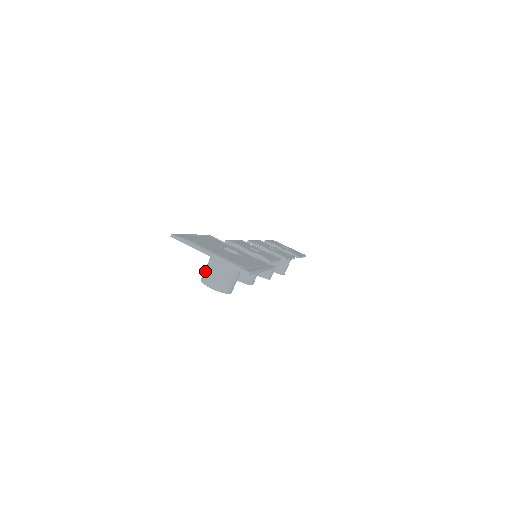
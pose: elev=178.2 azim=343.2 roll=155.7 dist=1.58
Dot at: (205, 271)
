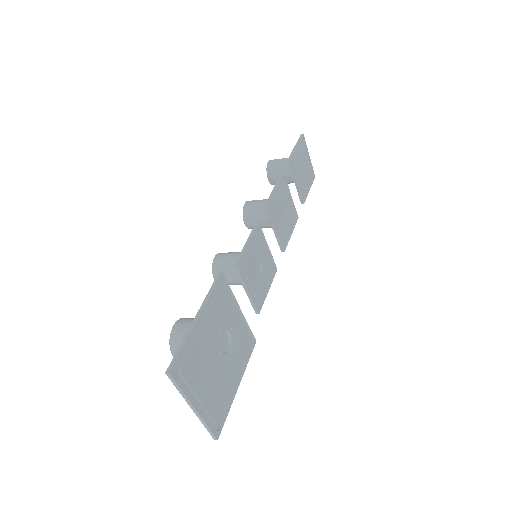
Dot at: occluded
